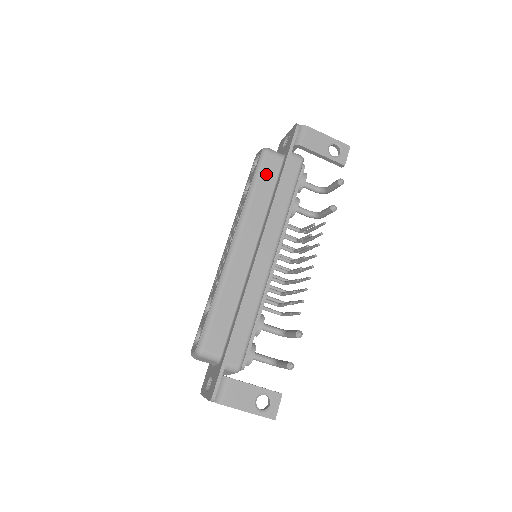
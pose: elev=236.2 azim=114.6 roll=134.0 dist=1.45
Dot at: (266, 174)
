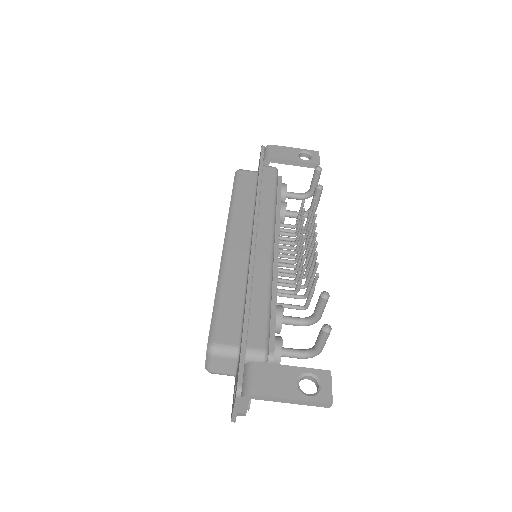
Dot at: (244, 185)
